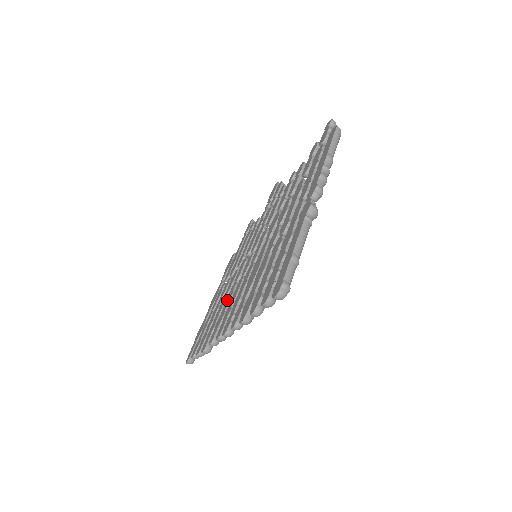
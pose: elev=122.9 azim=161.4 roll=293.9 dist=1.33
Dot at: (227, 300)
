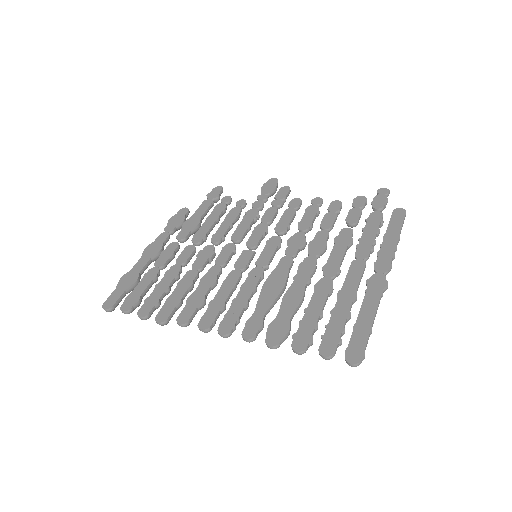
Dot at: (206, 281)
